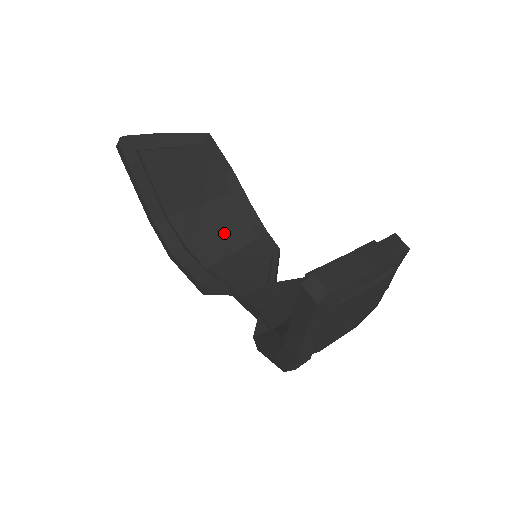
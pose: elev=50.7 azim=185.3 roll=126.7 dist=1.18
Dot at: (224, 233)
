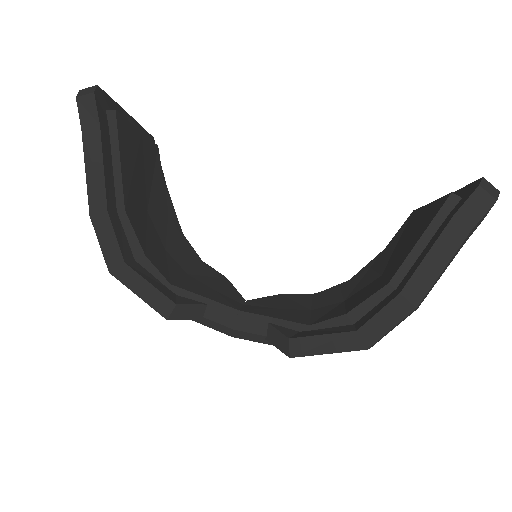
Dot at: (170, 252)
